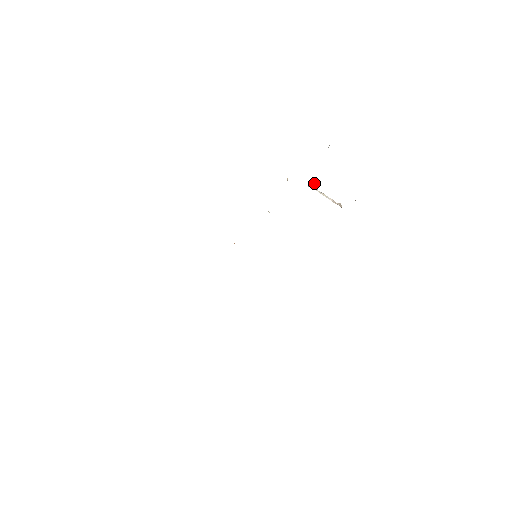
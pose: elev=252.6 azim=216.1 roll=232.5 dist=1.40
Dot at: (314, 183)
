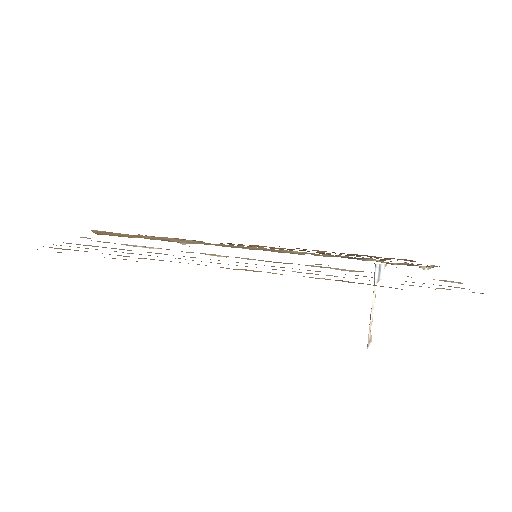
Dot at: (383, 269)
